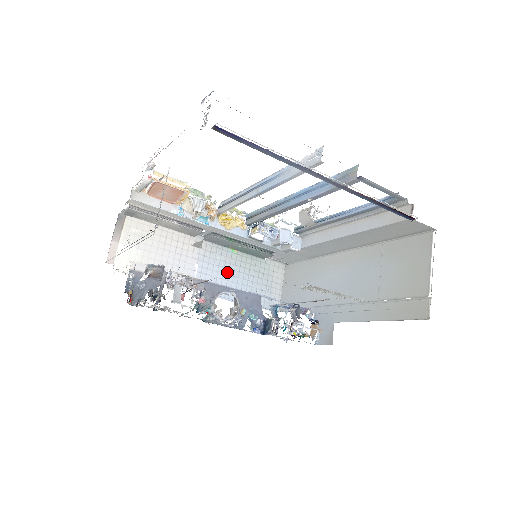
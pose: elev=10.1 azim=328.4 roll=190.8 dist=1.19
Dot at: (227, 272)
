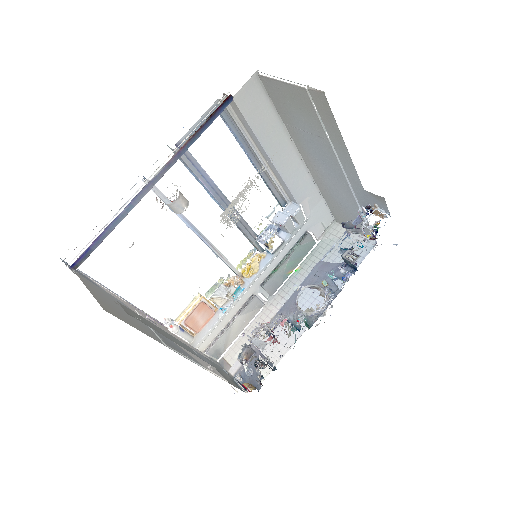
Dot at: occluded
